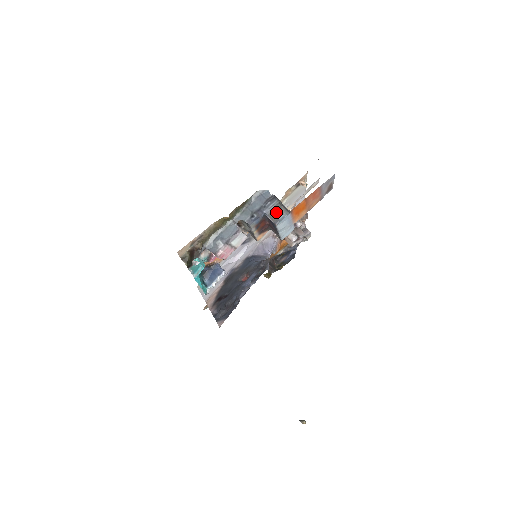
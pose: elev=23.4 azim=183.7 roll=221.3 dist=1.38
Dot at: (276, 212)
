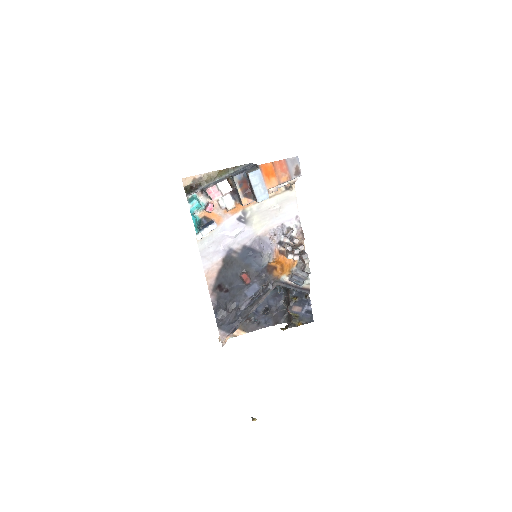
Dot at: (252, 170)
